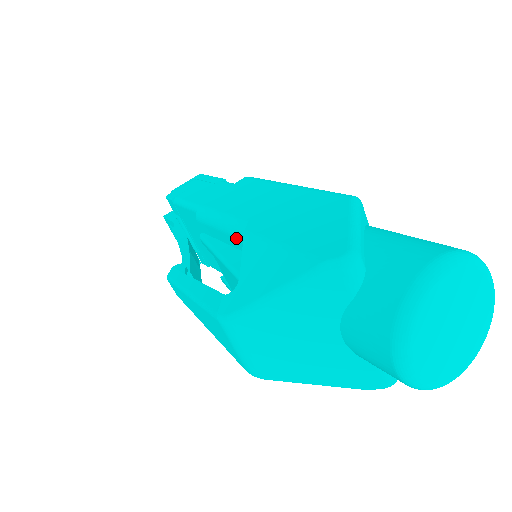
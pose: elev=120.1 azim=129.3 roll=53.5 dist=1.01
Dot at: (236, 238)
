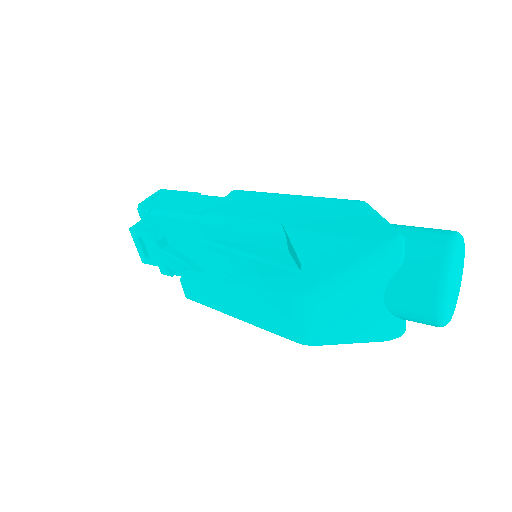
Dot at: (266, 237)
